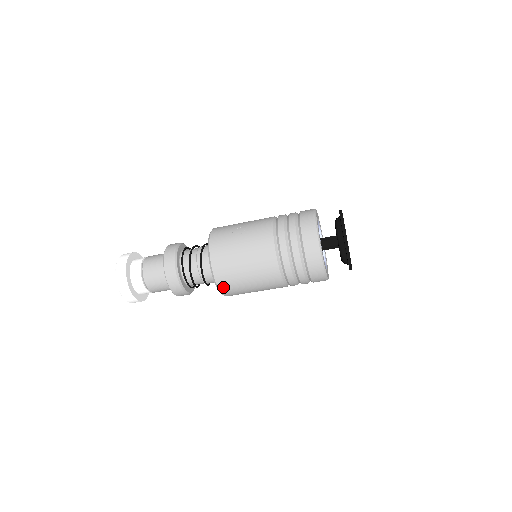
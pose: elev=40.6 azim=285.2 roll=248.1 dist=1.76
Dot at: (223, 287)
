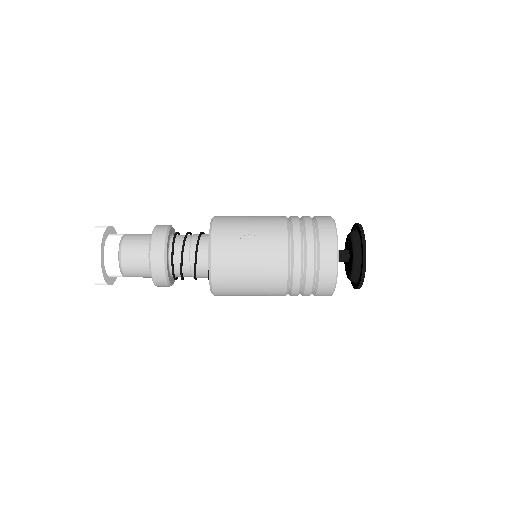
Dot at: (219, 294)
